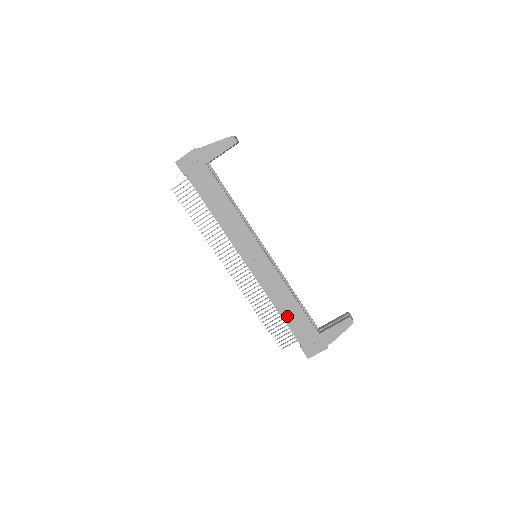
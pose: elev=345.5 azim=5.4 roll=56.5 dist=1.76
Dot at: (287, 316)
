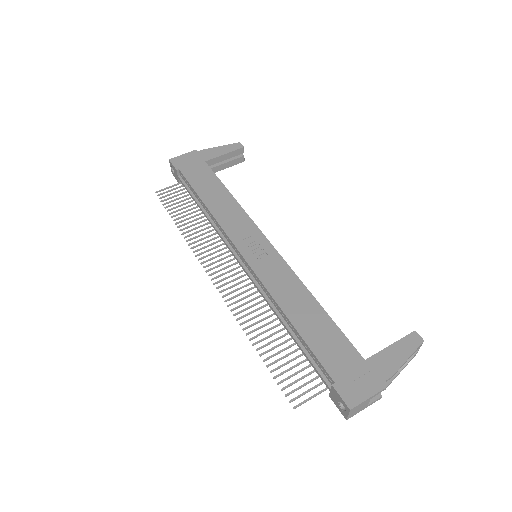
Dot at: (305, 328)
